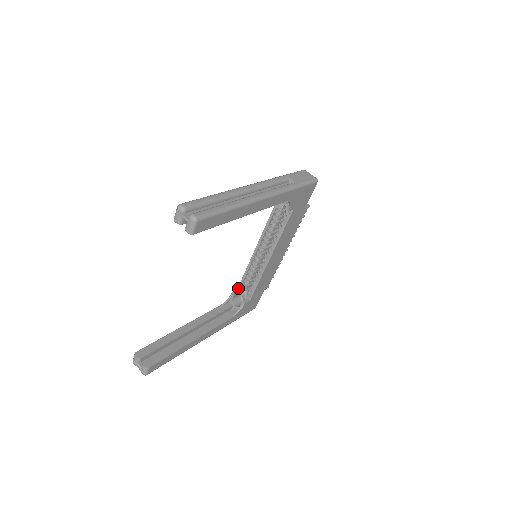
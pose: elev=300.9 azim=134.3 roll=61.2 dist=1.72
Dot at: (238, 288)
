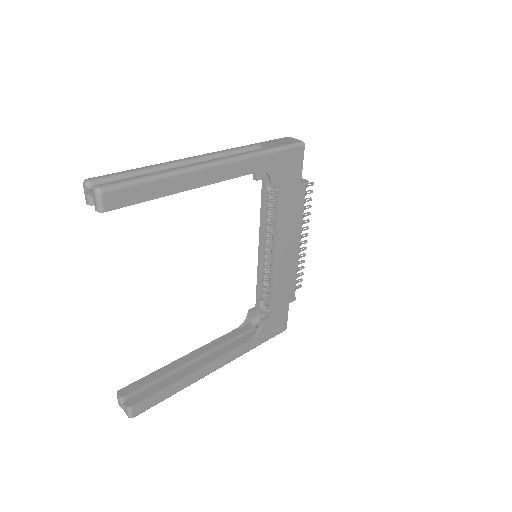
Dot at: (256, 305)
